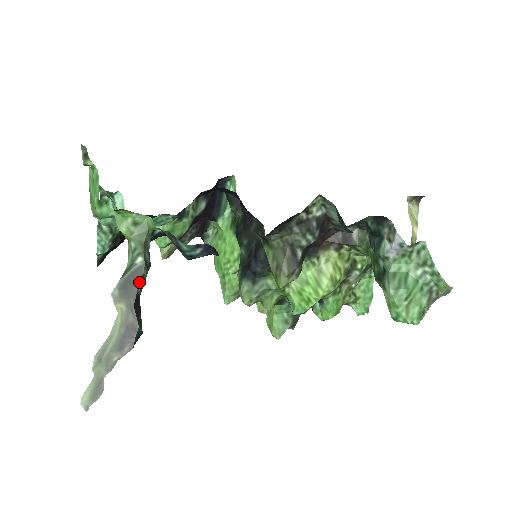
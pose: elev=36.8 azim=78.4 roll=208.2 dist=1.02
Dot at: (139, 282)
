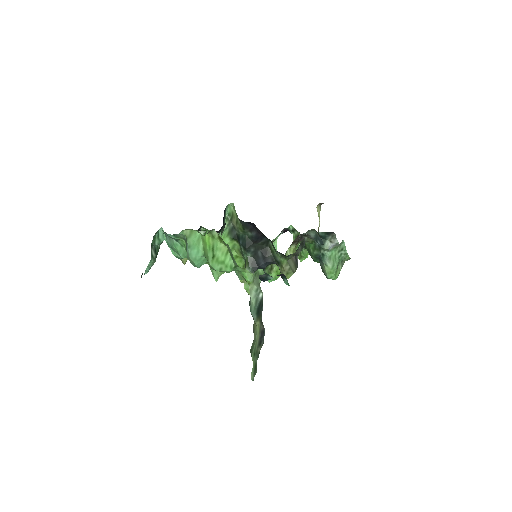
Dot at: occluded
